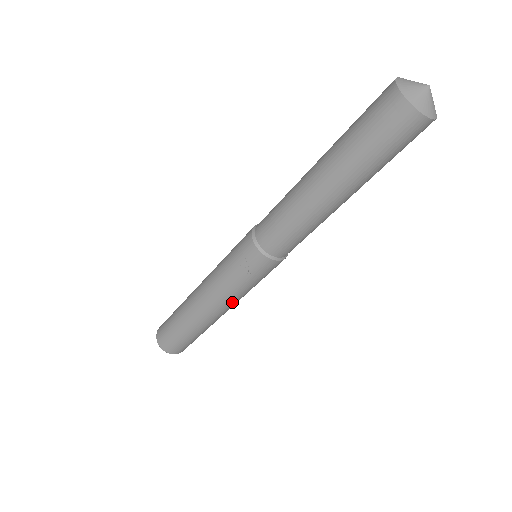
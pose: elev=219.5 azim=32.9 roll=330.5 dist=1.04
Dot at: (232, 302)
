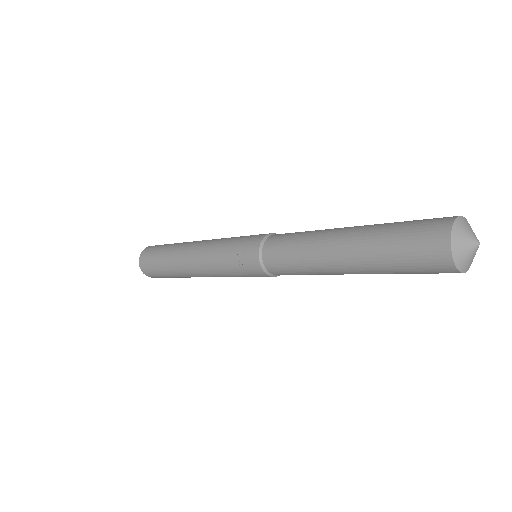
Dot at: (211, 273)
